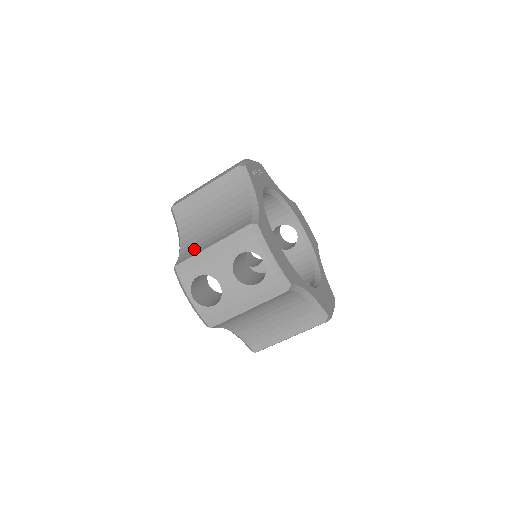
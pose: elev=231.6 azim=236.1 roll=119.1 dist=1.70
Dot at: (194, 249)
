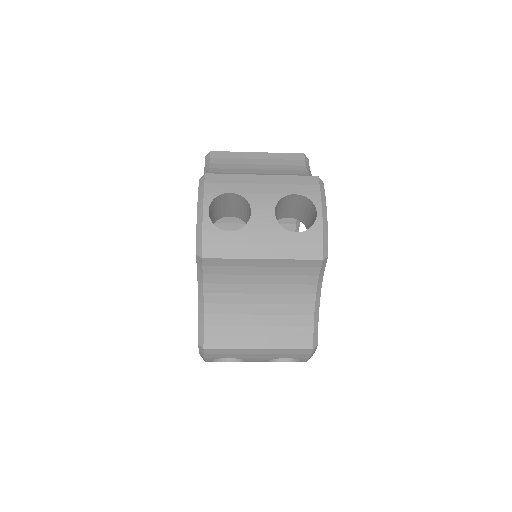
Dot at: (230, 331)
